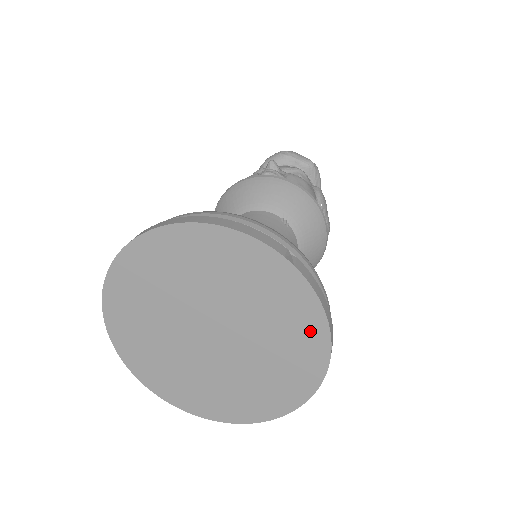
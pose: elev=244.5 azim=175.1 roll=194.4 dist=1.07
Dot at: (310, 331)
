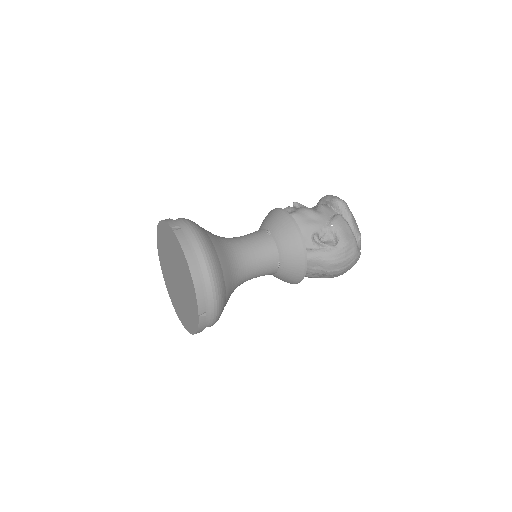
Dot at: (185, 264)
